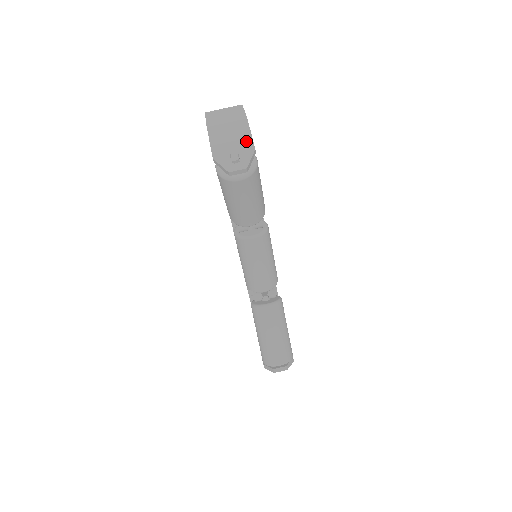
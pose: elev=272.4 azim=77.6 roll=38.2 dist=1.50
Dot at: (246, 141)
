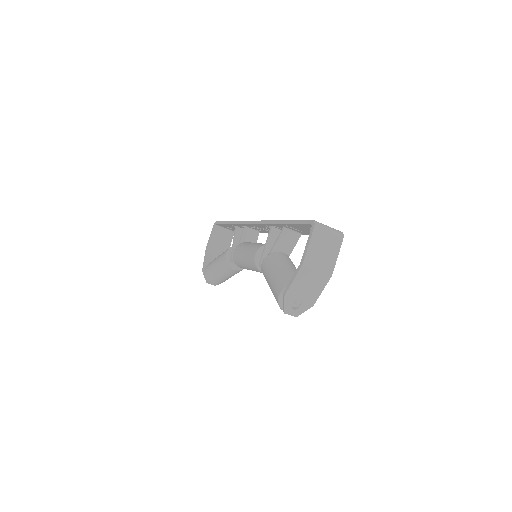
Dot at: (314, 296)
